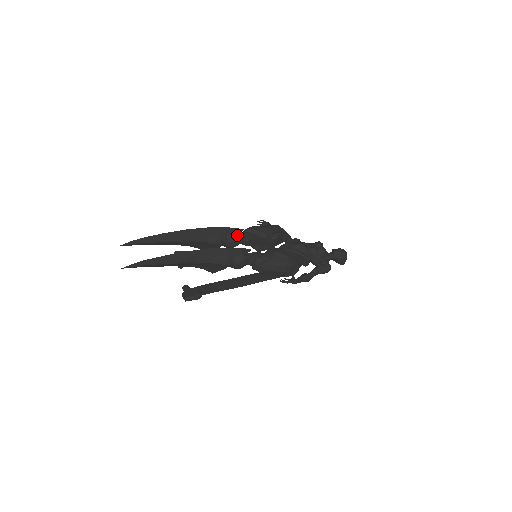
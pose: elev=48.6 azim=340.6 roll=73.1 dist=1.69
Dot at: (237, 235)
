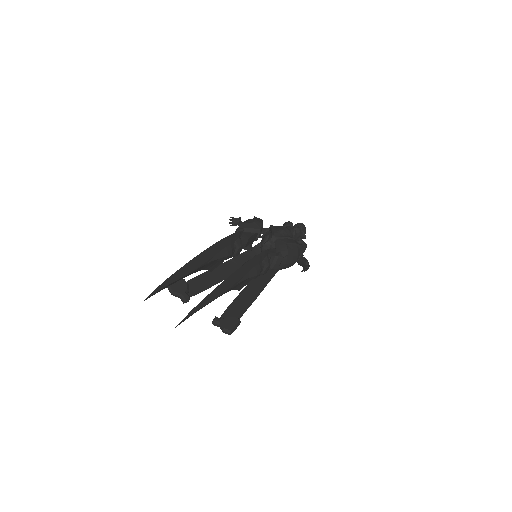
Dot at: (240, 239)
